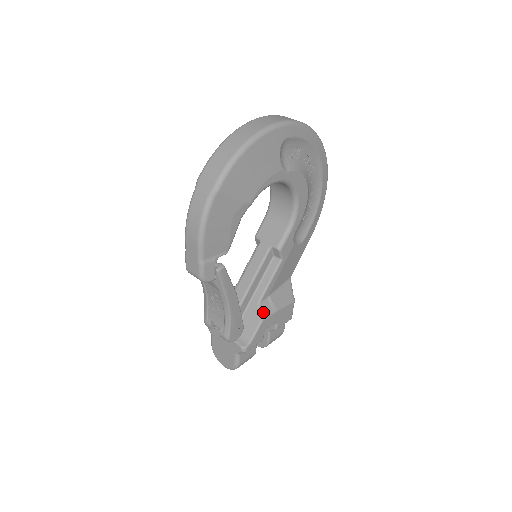
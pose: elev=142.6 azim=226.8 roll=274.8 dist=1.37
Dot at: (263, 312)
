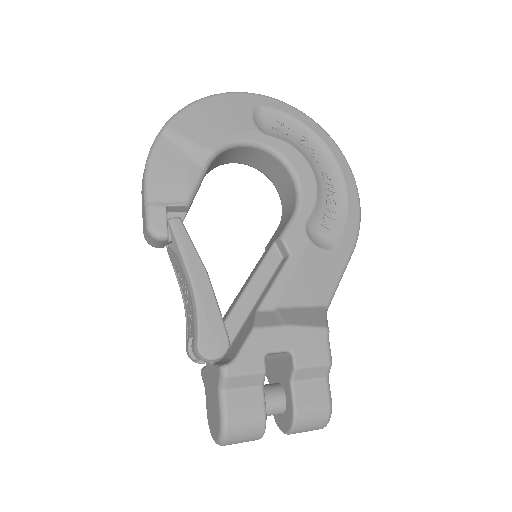
Dot at: (260, 320)
